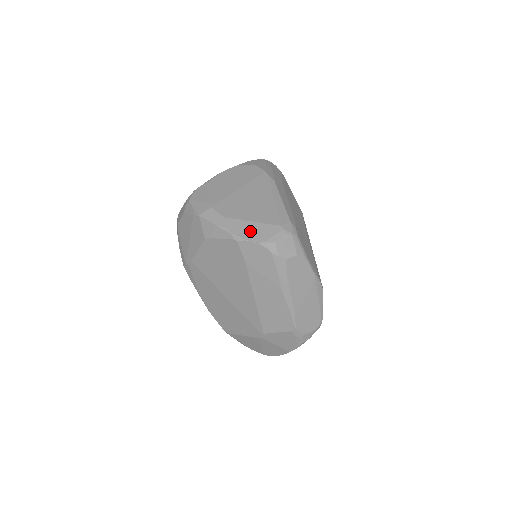
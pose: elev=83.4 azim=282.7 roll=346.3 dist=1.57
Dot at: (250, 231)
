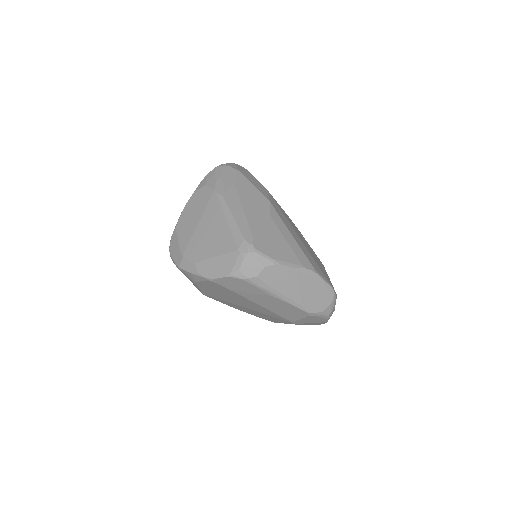
Dot at: (216, 268)
